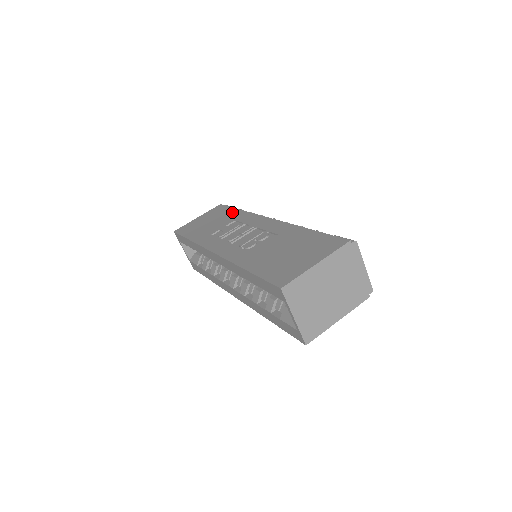
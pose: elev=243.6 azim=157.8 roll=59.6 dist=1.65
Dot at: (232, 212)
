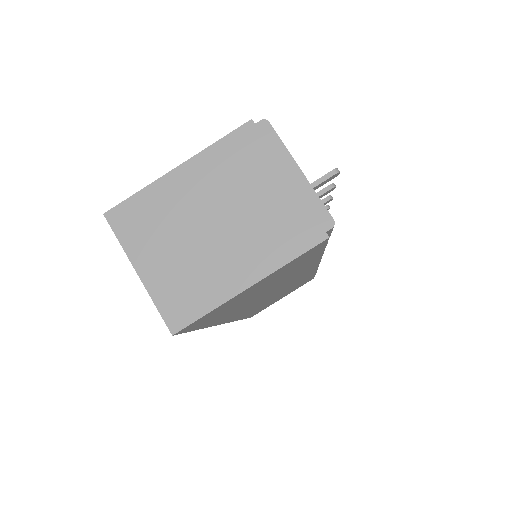
Dot at: occluded
